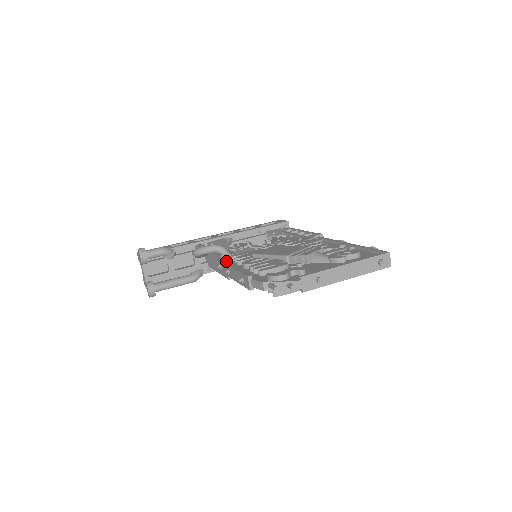
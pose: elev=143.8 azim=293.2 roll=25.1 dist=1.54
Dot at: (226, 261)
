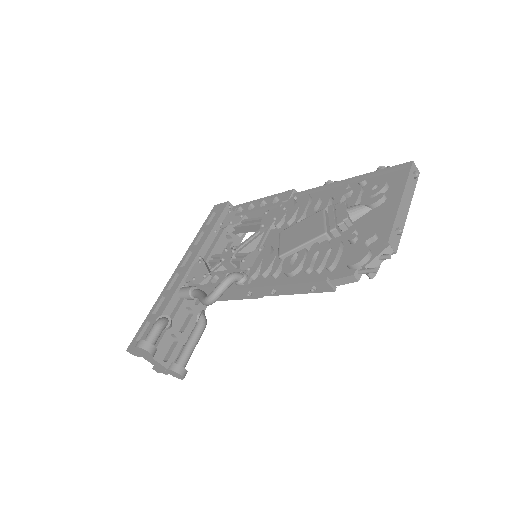
Dot at: (249, 284)
